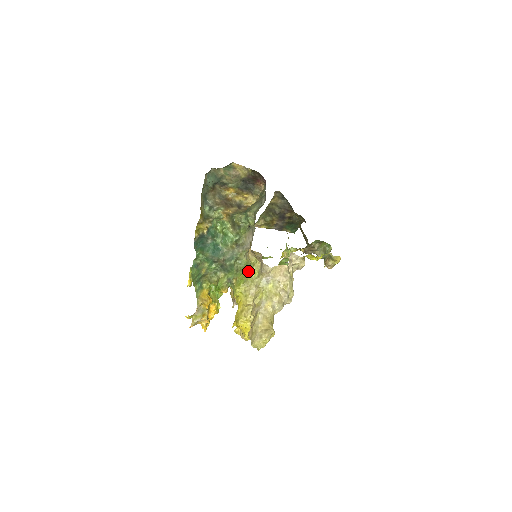
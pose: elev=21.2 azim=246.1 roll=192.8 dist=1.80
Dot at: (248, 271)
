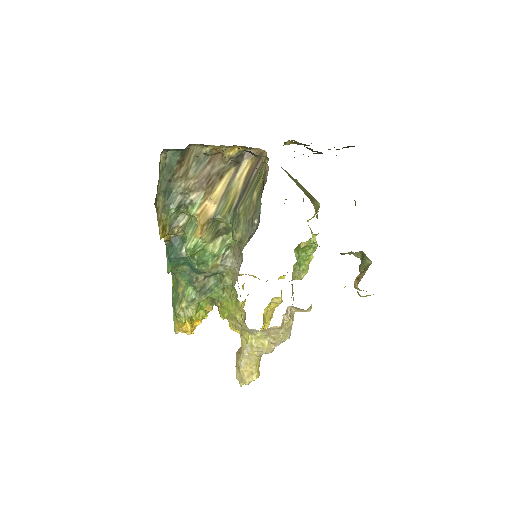
Dot at: (234, 303)
